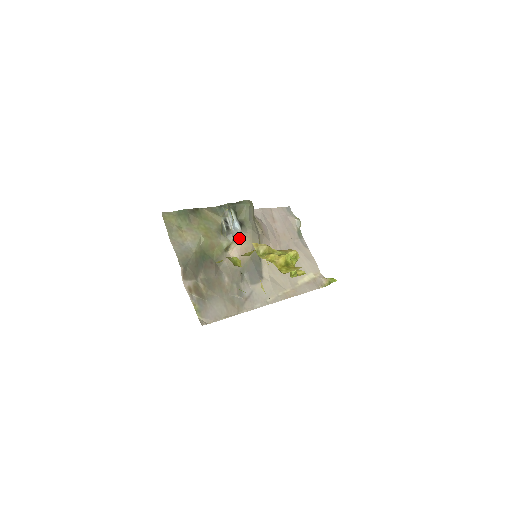
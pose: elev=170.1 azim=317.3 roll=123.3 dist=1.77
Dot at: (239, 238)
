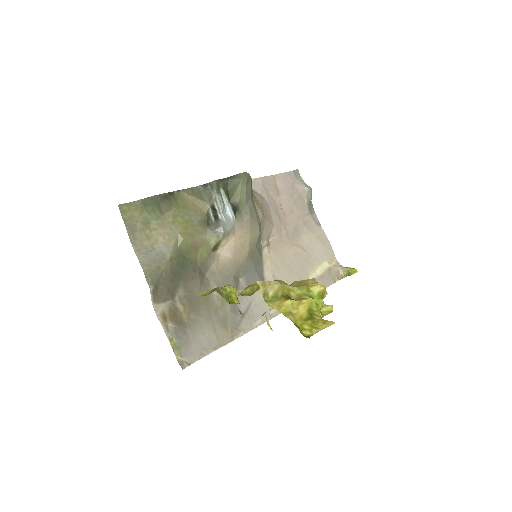
Dot at: (232, 231)
